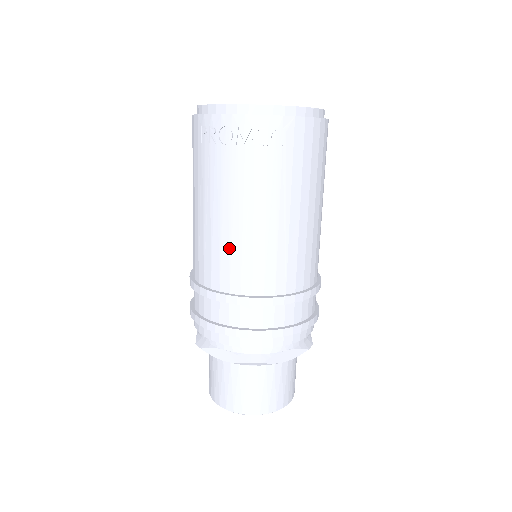
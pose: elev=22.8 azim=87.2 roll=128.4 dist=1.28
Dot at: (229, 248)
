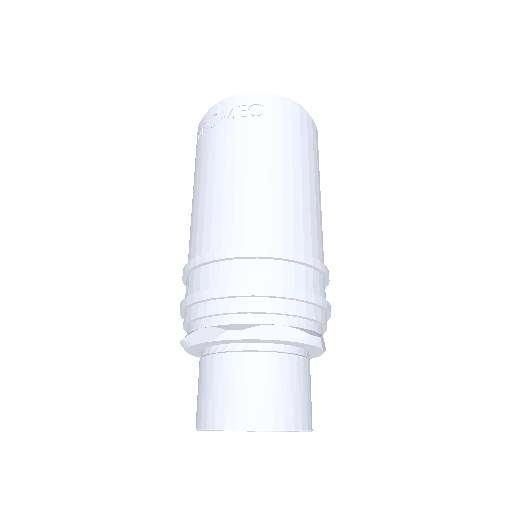
Dot at: (211, 209)
